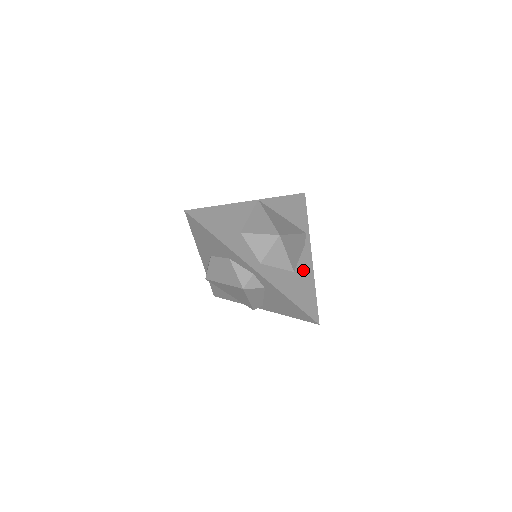
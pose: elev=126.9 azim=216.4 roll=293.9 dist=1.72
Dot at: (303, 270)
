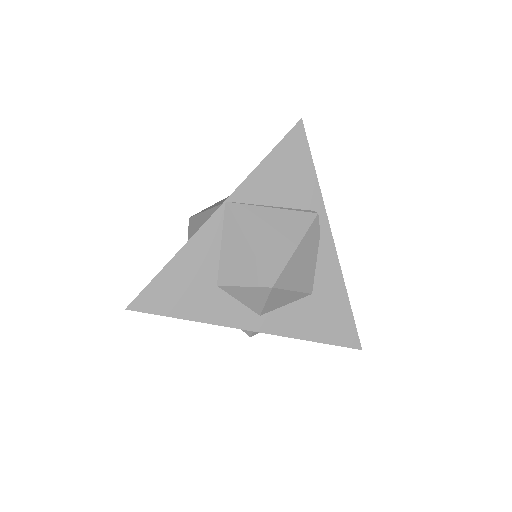
Dot at: (325, 281)
